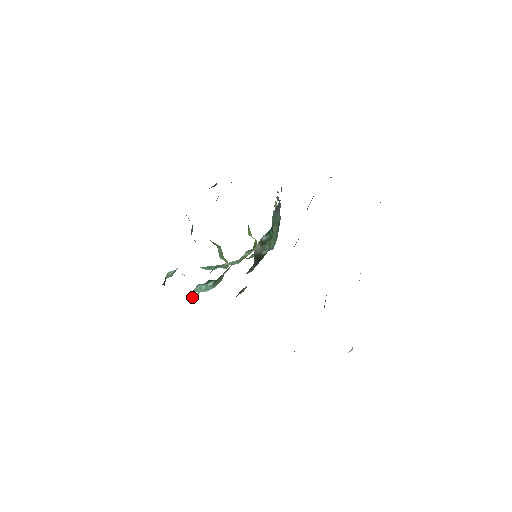
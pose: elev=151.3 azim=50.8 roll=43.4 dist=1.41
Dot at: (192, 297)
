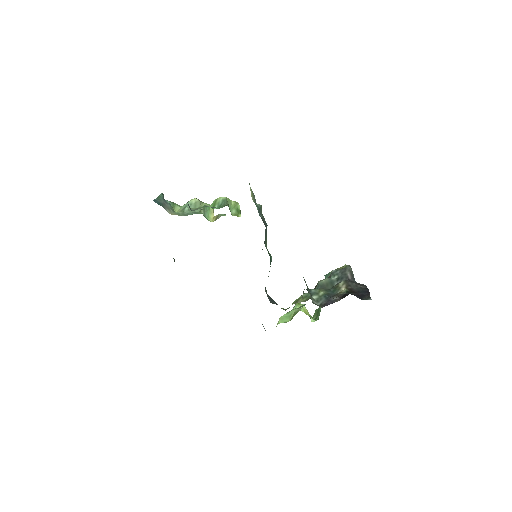
Dot at: occluded
